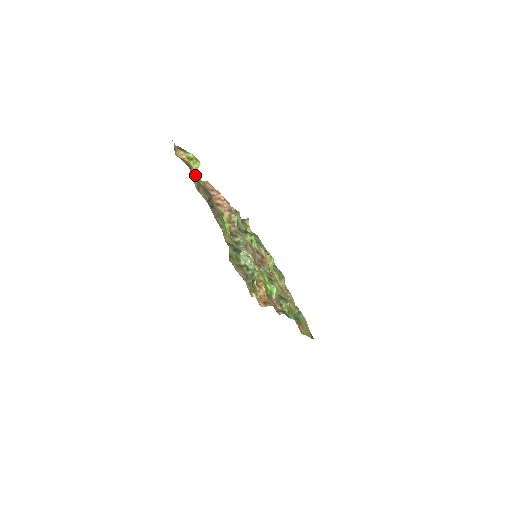
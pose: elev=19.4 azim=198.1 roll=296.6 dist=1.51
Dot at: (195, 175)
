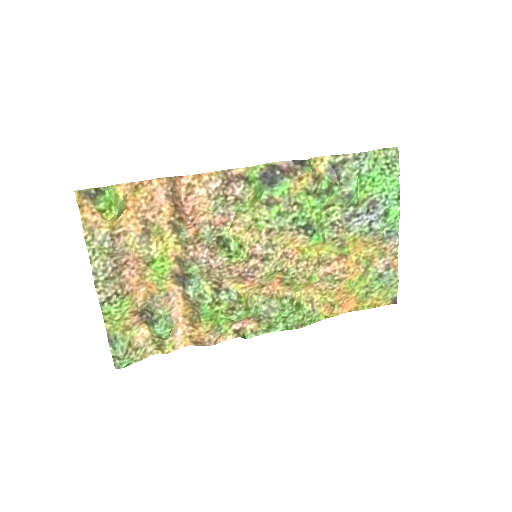
Dot at: (93, 247)
